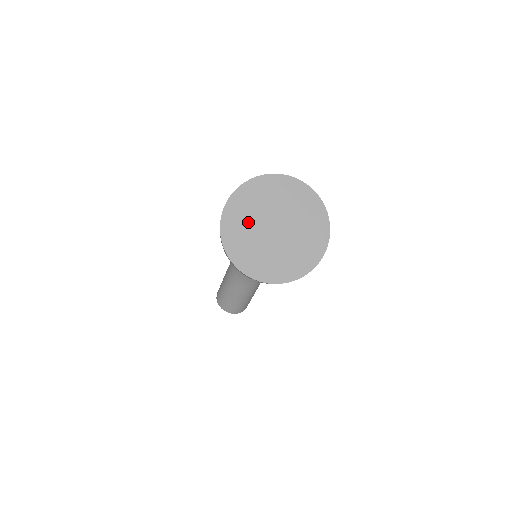
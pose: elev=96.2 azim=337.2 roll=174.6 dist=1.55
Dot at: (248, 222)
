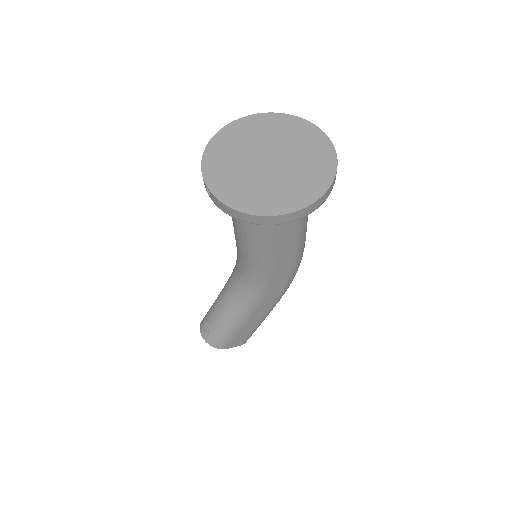
Dot at: (248, 141)
